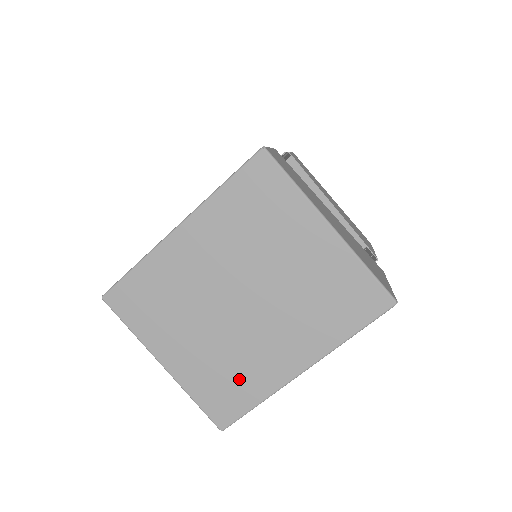
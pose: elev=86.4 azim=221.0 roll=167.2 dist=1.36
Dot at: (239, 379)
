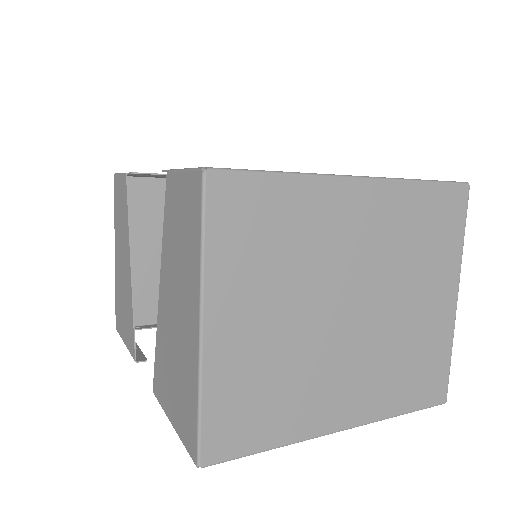
Dot at: (277, 404)
